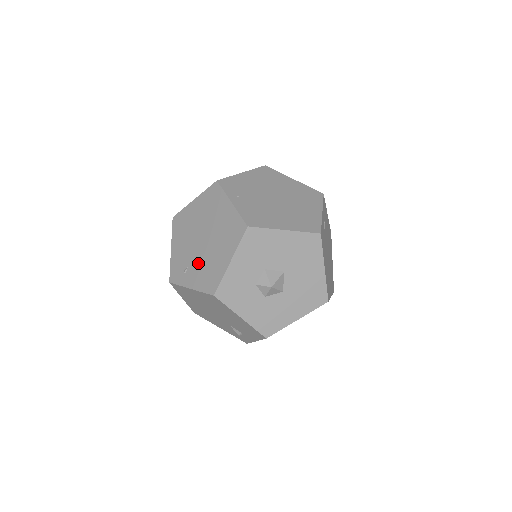
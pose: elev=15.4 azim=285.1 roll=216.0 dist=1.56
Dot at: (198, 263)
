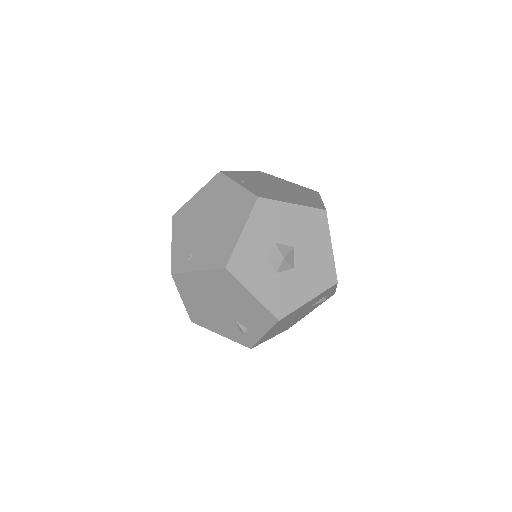
Dot at: (204, 245)
